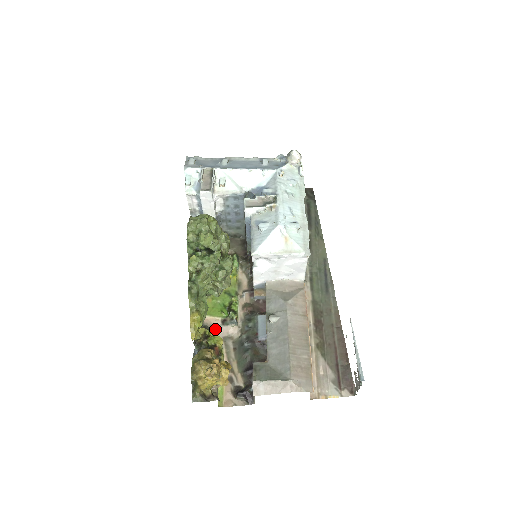
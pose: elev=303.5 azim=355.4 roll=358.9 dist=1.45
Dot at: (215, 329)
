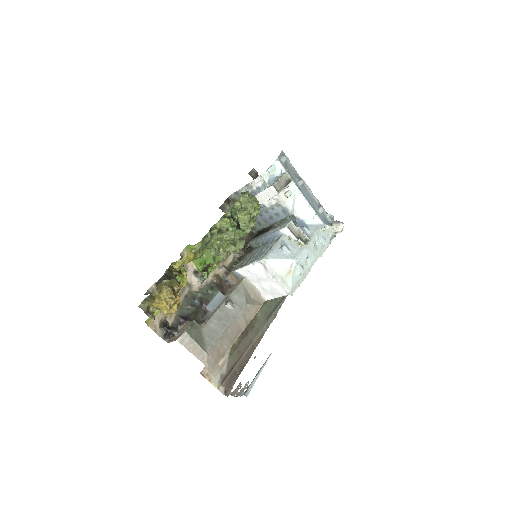
Dot at: (186, 271)
